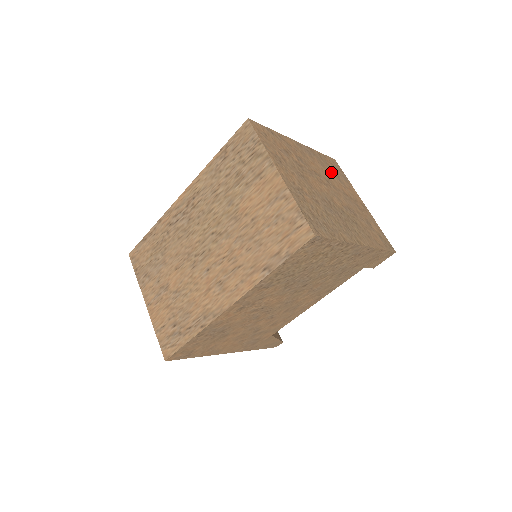
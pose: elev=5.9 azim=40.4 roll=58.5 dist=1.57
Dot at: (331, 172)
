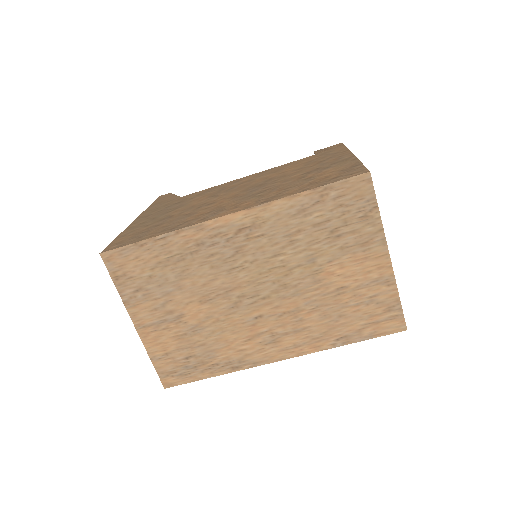
Dot at: occluded
